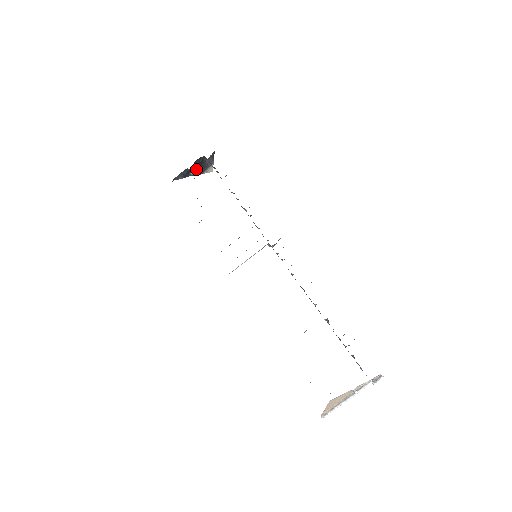
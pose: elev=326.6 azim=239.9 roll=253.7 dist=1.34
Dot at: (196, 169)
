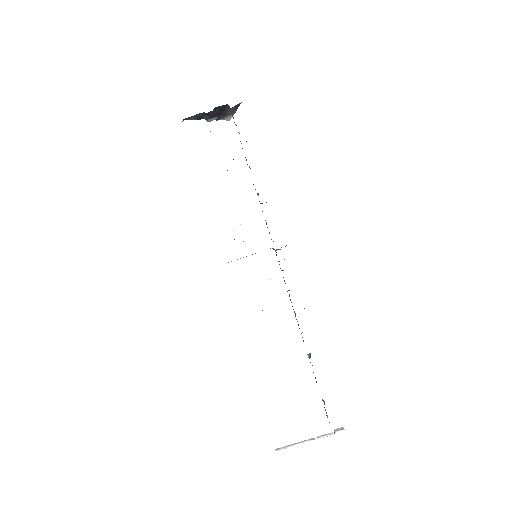
Dot at: (215, 117)
